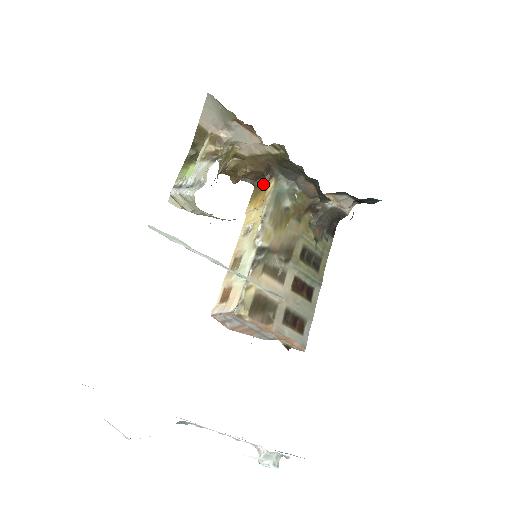
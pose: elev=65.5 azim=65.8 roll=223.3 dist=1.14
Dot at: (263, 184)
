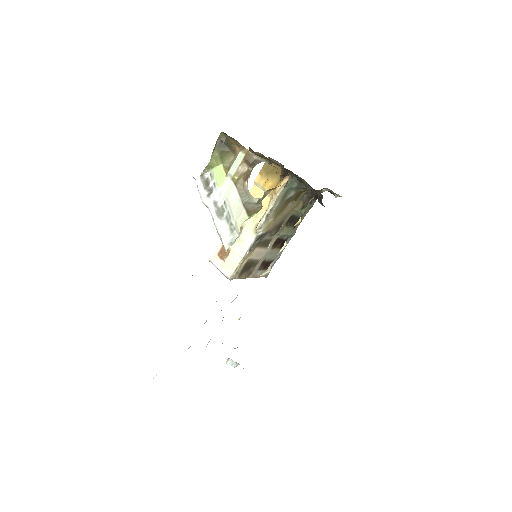
Dot at: (277, 165)
